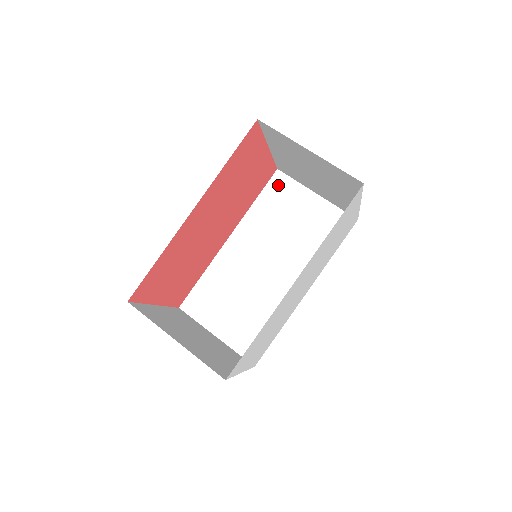
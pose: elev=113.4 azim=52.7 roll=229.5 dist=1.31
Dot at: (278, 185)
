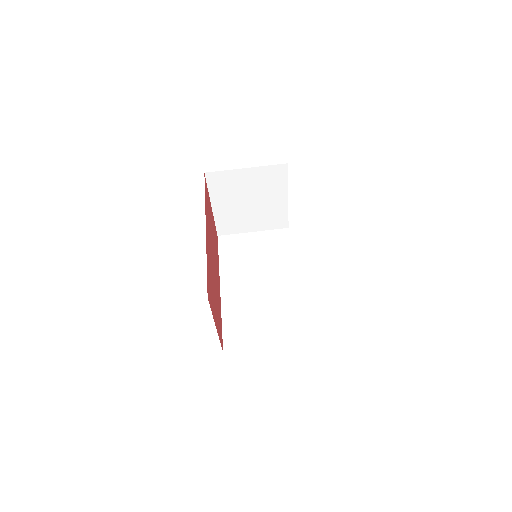
Dot at: (226, 243)
